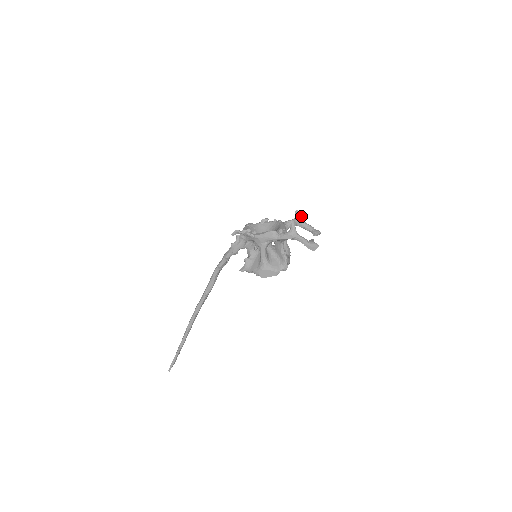
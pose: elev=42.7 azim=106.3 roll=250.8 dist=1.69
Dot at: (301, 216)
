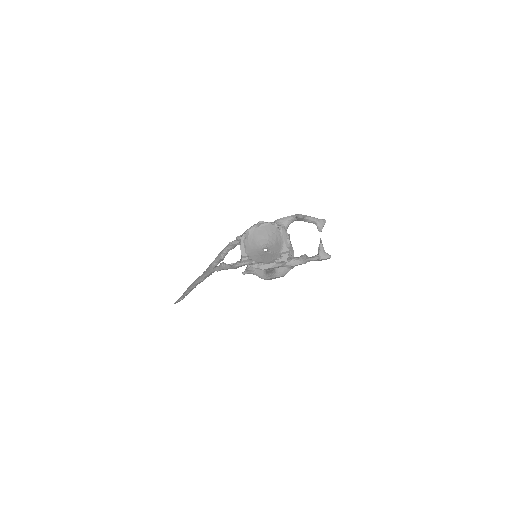
Dot at: (303, 216)
